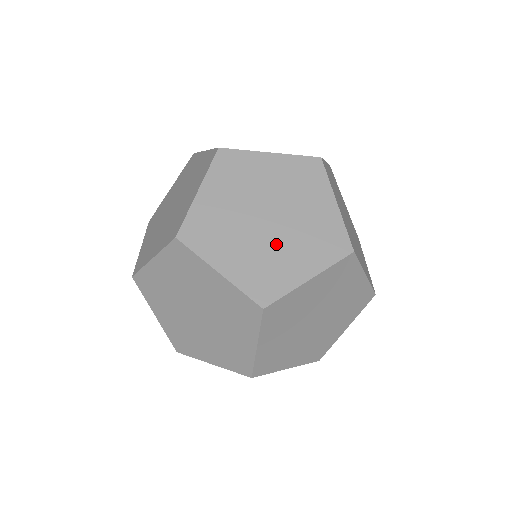
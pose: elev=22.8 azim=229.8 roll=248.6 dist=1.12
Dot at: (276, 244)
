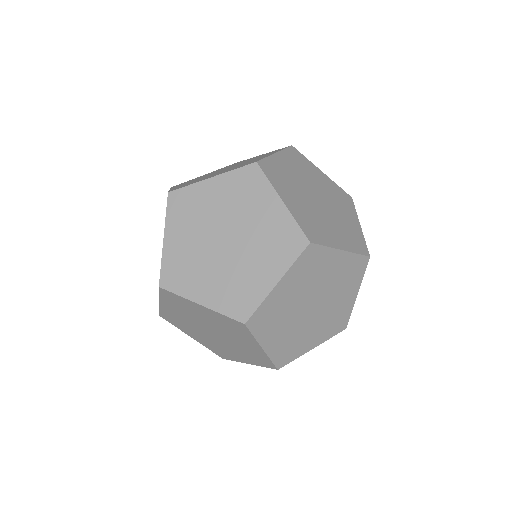
Dot at: (322, 216)
